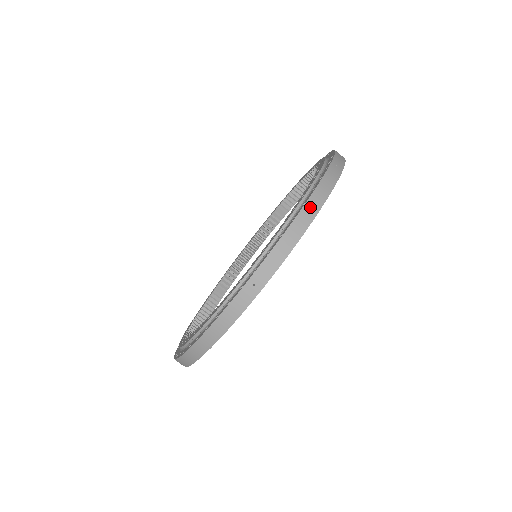
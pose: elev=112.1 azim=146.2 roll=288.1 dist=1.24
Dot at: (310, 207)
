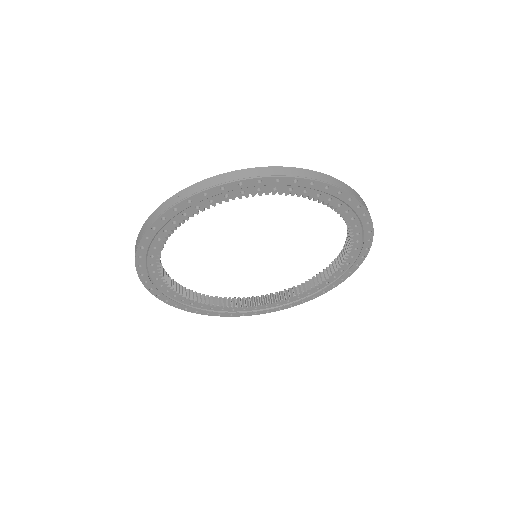
Dot at: (256, 171)
